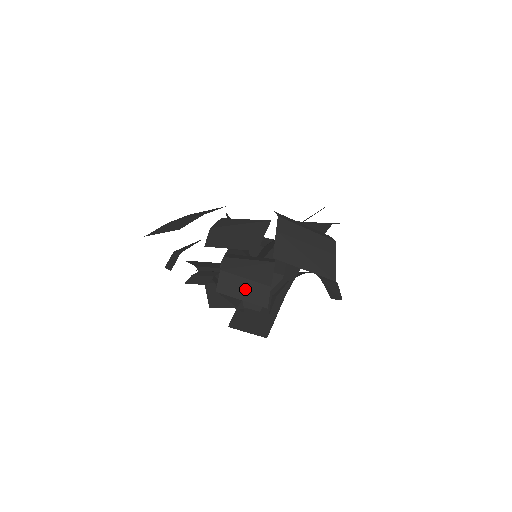
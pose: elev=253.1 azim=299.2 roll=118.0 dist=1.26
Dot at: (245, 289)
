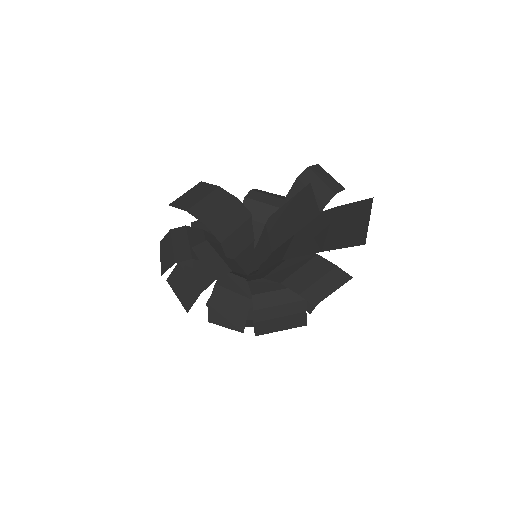
Dot at: occluded
